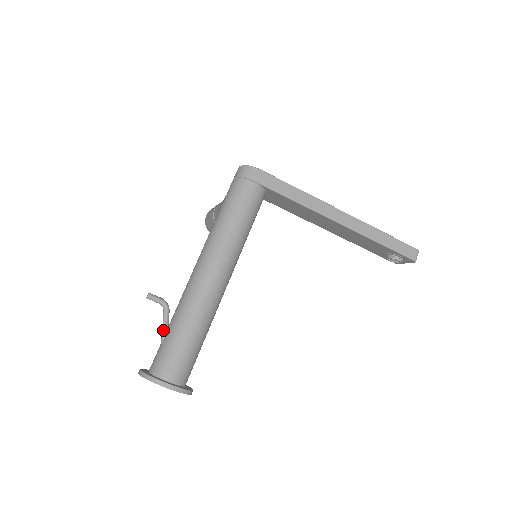
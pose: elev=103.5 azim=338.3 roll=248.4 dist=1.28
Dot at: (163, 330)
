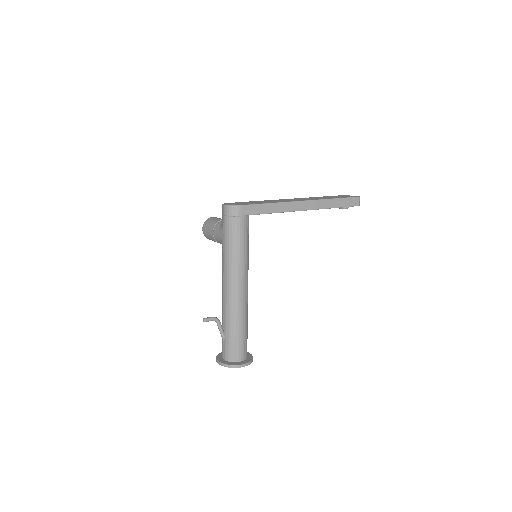
Dot at: (221, 334)
